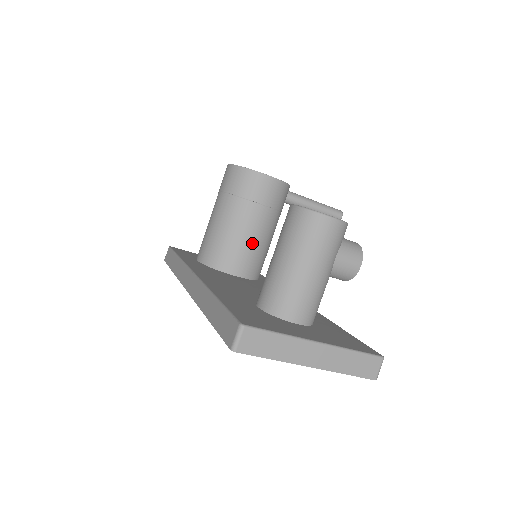
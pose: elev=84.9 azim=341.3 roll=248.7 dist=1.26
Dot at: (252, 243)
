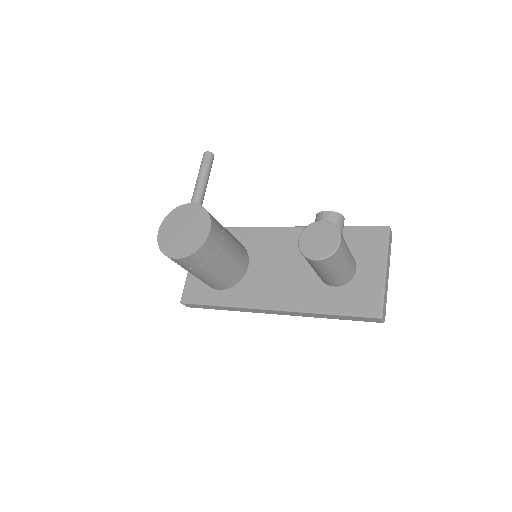
Dot at: (237, 252)
